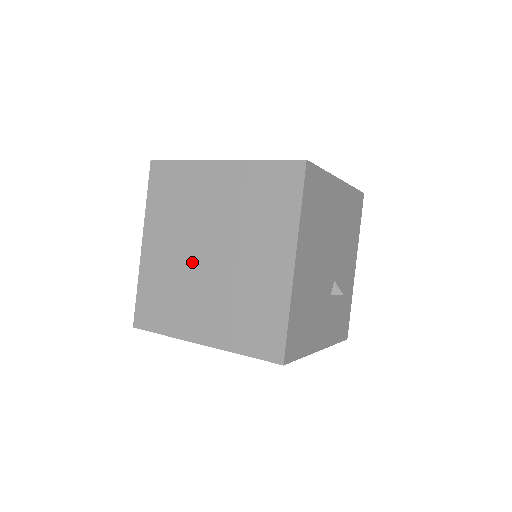
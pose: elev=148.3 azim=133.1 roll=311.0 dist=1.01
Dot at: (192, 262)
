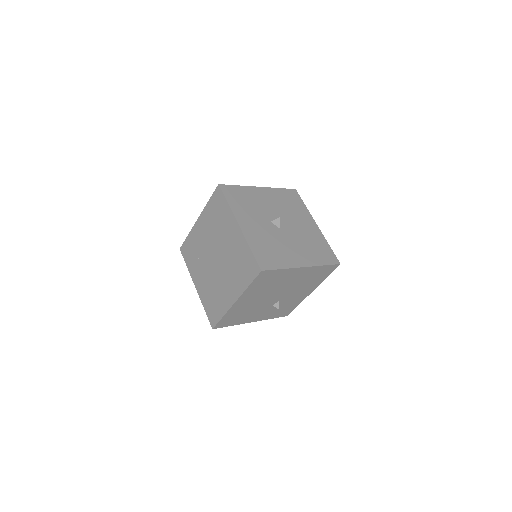
Dot at: (208, 253)
